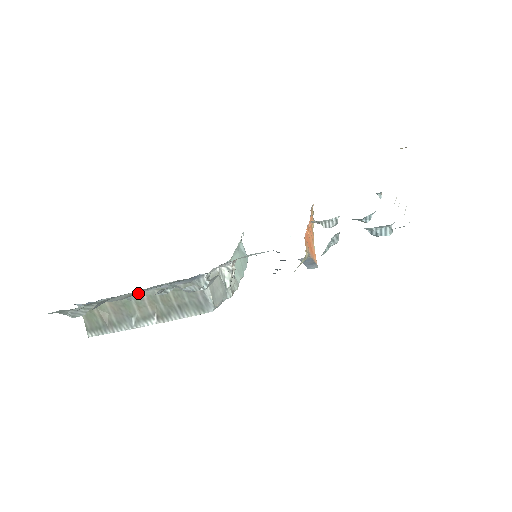
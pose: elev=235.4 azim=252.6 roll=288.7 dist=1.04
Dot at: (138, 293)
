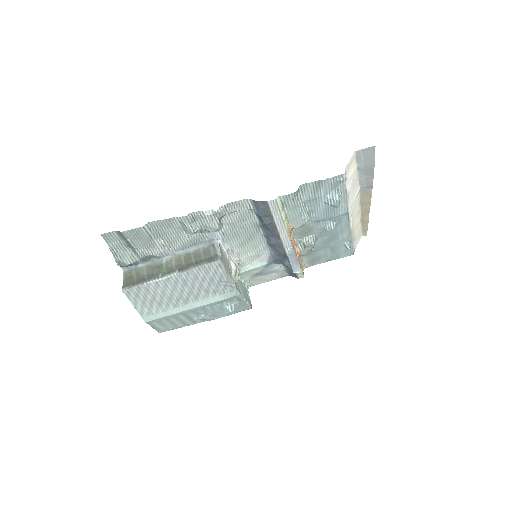
Dot at: (170, 256)
